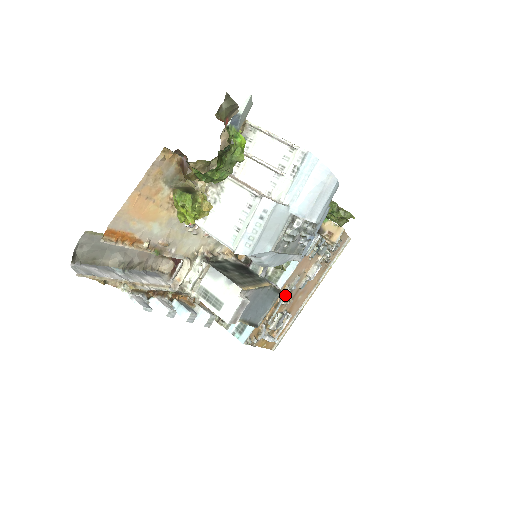
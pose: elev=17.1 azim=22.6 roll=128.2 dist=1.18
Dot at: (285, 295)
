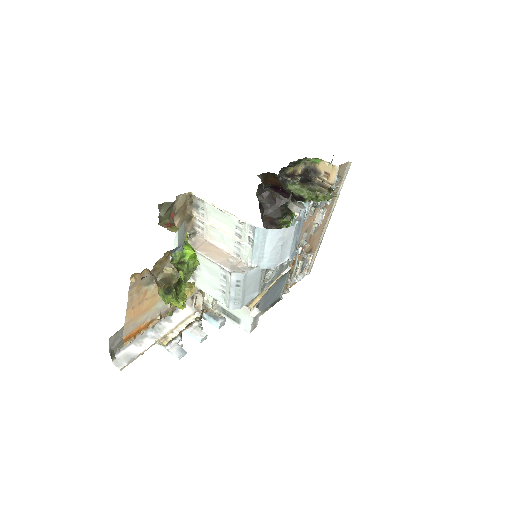
Dot at: (299, 252)
